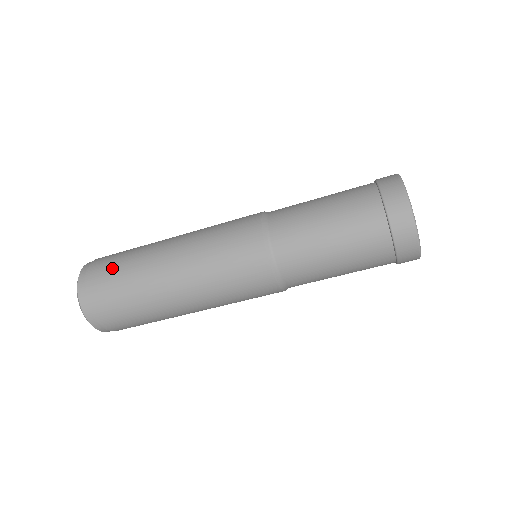
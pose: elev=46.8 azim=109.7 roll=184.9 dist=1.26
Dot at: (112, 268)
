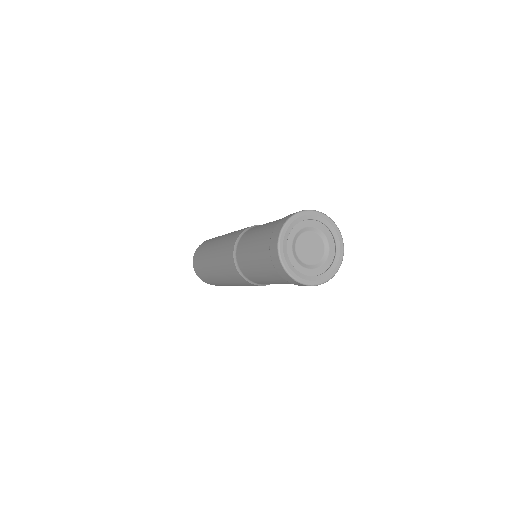
Dot at: (199, 255)
